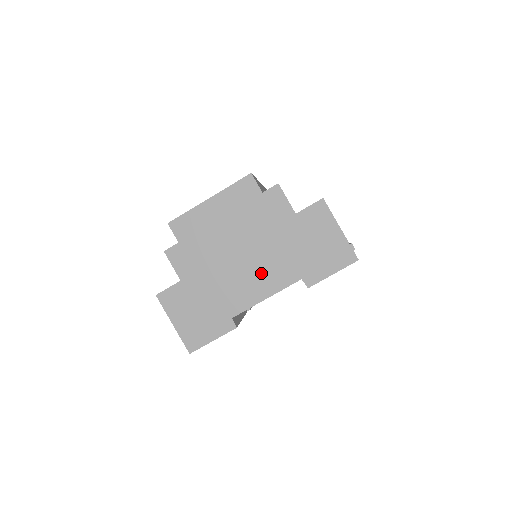
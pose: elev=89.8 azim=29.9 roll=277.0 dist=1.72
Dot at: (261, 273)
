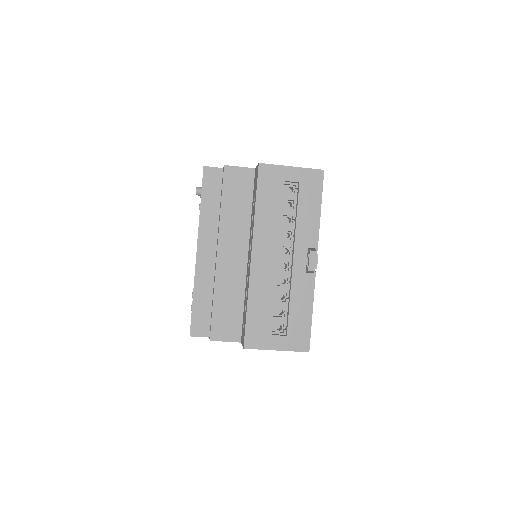
Dot at: occluded
